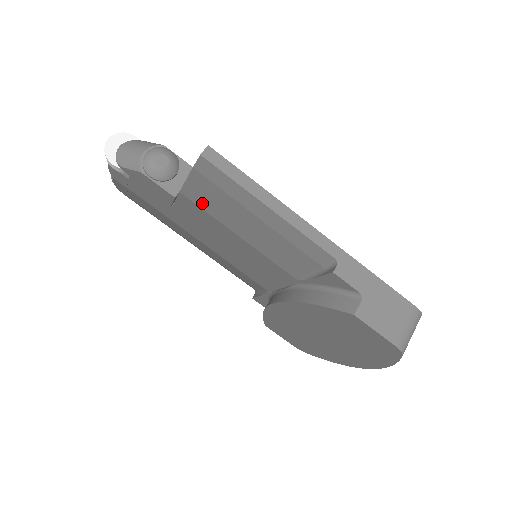
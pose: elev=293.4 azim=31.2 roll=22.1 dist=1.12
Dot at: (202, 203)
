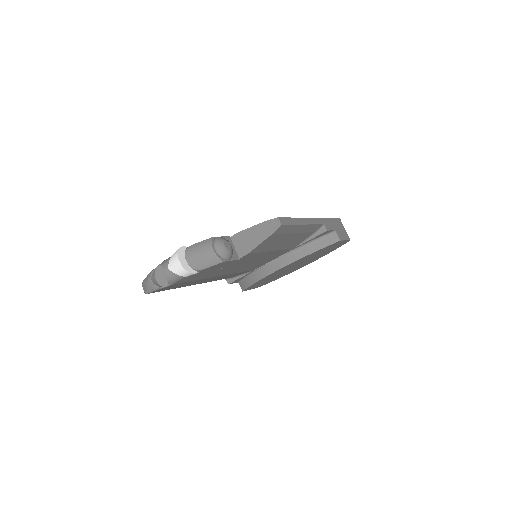
Dot at: (261, 249)
